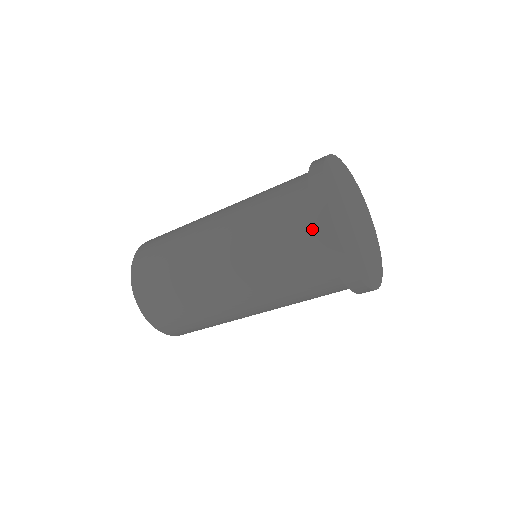
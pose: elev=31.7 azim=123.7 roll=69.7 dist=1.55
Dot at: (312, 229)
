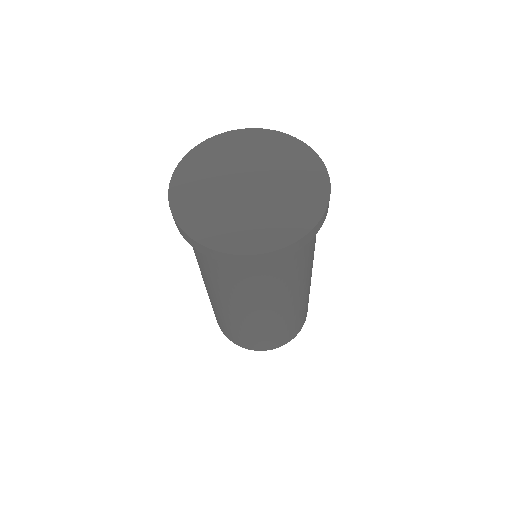
Dot at: occluded
